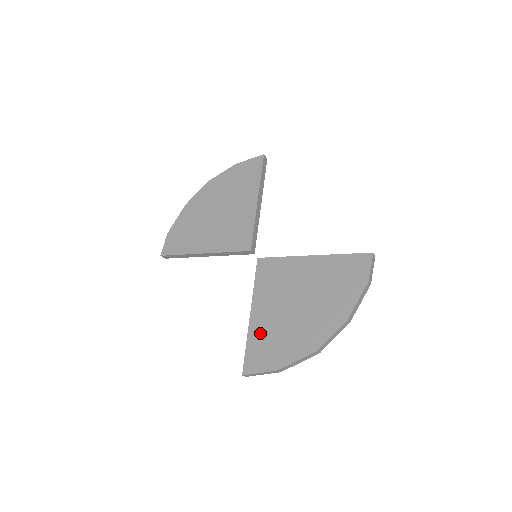
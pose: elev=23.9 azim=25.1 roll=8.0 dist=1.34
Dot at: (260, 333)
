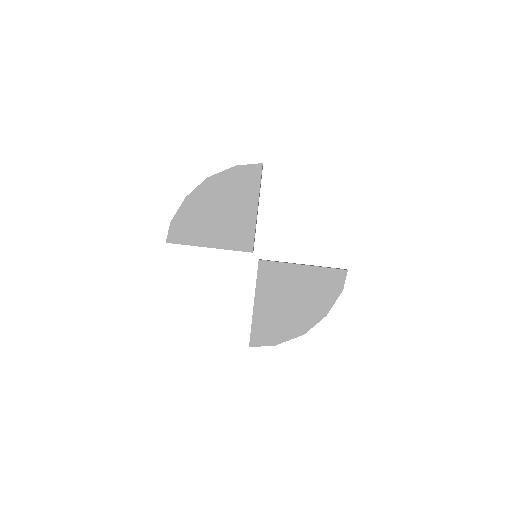
Dot at: (262, 319)
